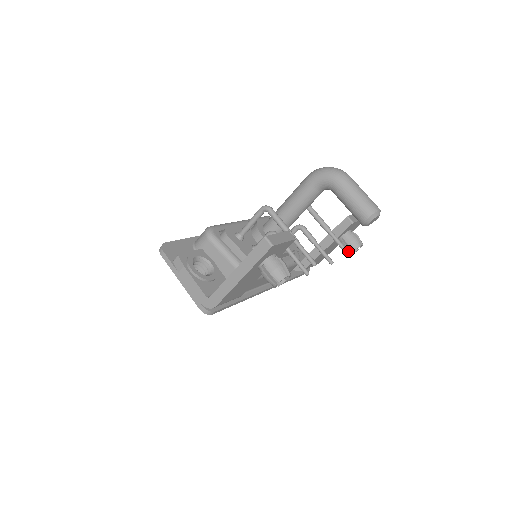
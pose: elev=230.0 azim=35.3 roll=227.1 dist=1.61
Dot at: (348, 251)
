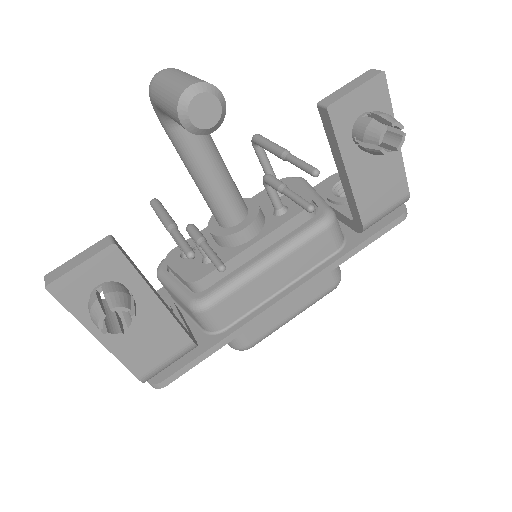
Dot at: (378, 154)
